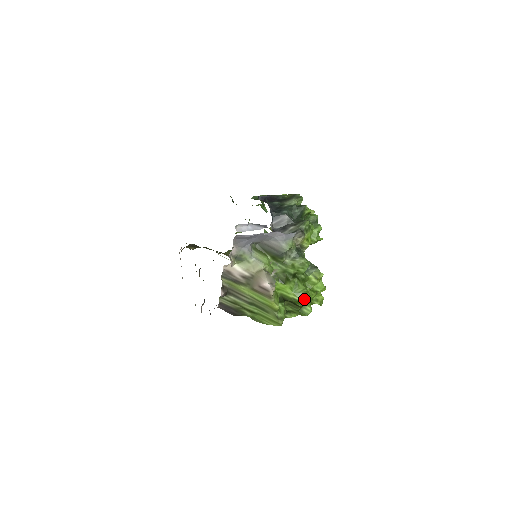
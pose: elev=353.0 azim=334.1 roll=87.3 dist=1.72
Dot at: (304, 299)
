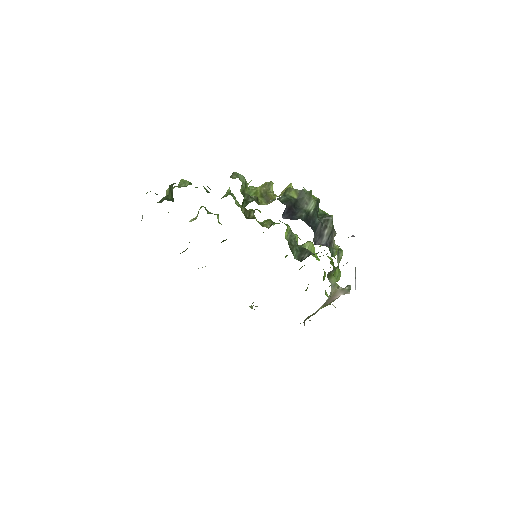
Dot at: occluded
